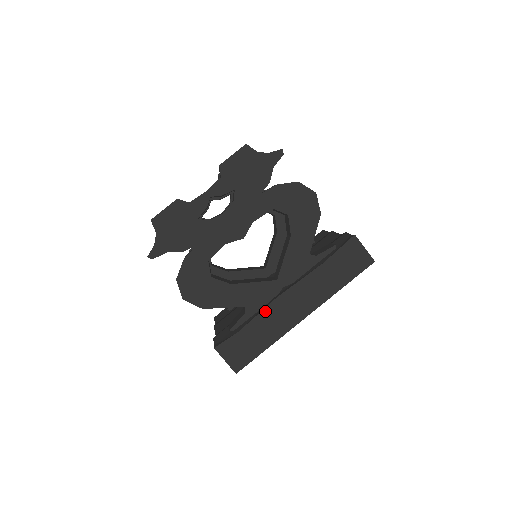
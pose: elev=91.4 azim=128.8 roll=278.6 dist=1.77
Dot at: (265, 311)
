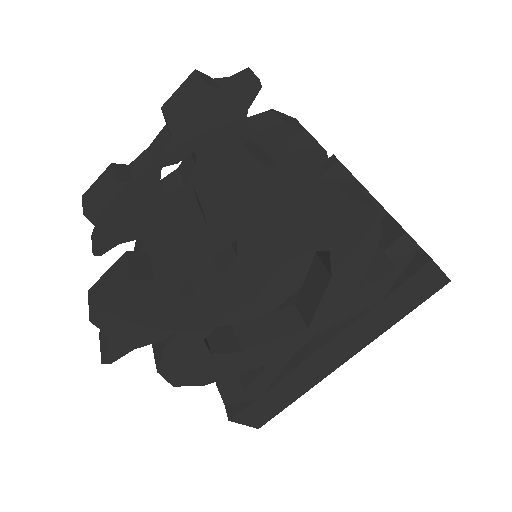
Dot at: (295, 371)
